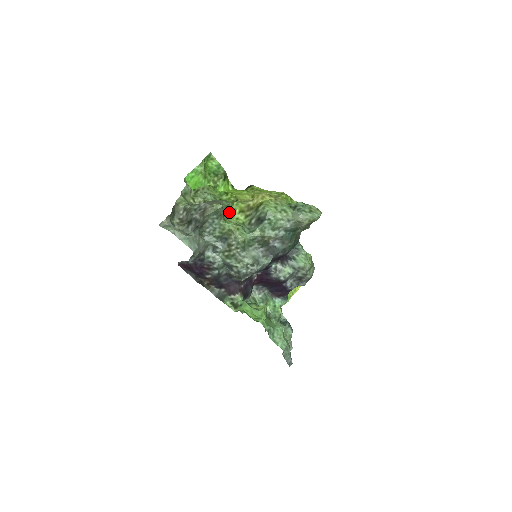
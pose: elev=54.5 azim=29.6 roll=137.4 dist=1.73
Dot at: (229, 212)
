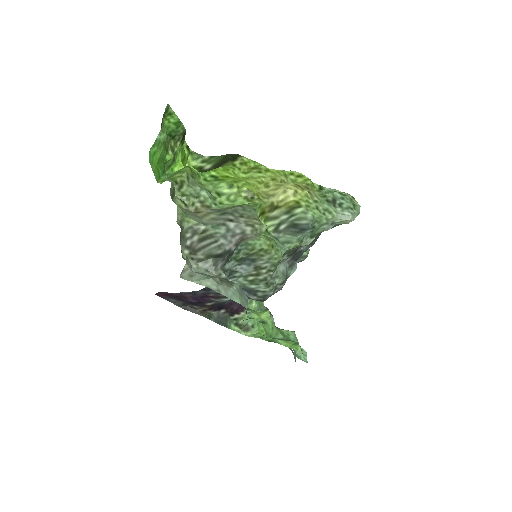
Dot at: occluded
